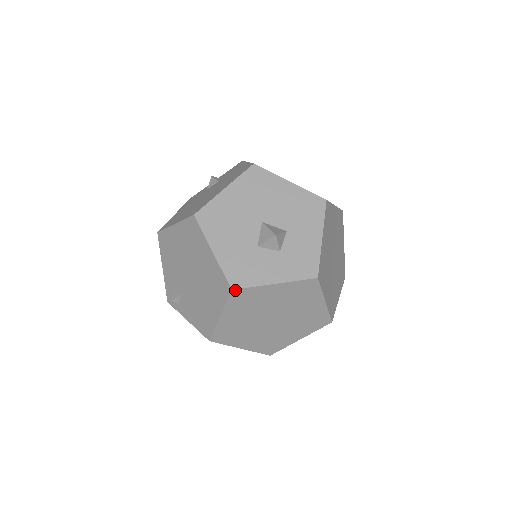
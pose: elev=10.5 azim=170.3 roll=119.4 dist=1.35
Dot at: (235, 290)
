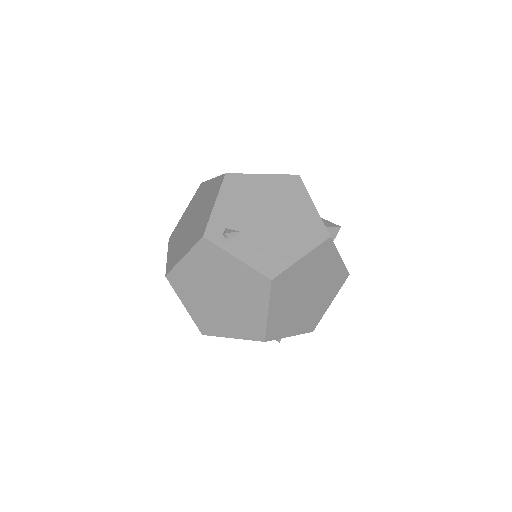
Dot at: (330, 239)
